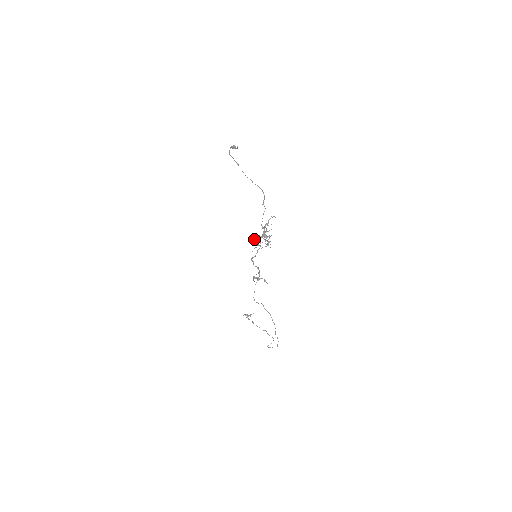
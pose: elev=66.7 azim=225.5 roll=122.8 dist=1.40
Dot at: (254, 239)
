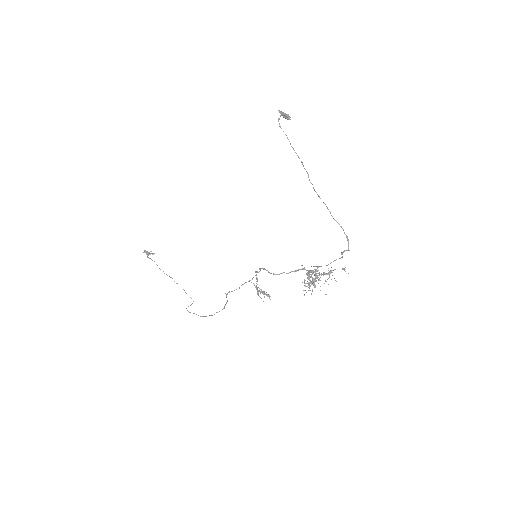
Dot at: occluded
